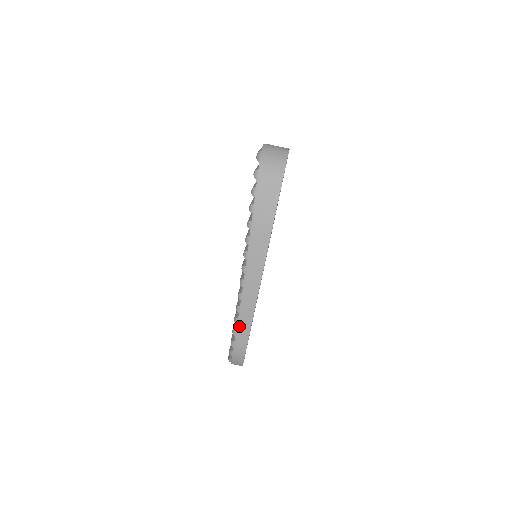
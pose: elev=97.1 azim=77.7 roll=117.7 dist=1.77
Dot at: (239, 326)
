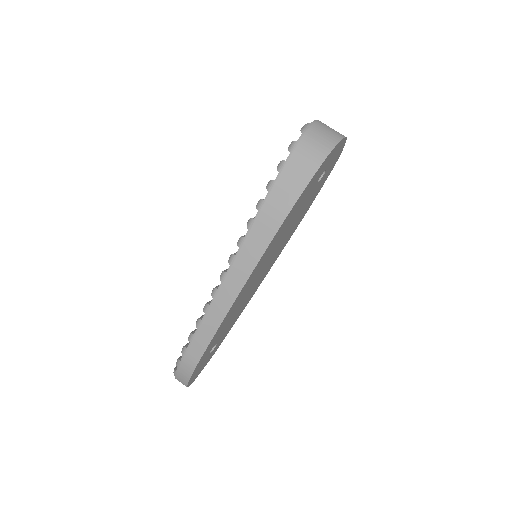
Dot at: (199, 331)
